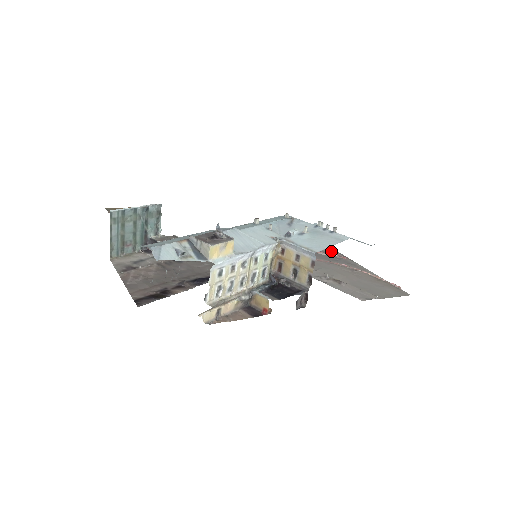
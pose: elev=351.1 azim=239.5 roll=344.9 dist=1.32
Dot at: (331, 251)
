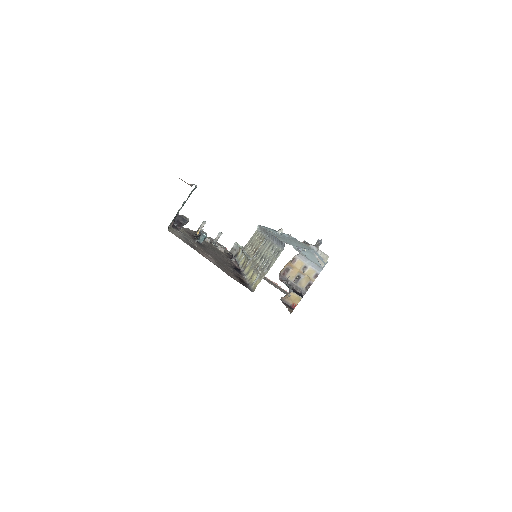
Dot at: occluded
